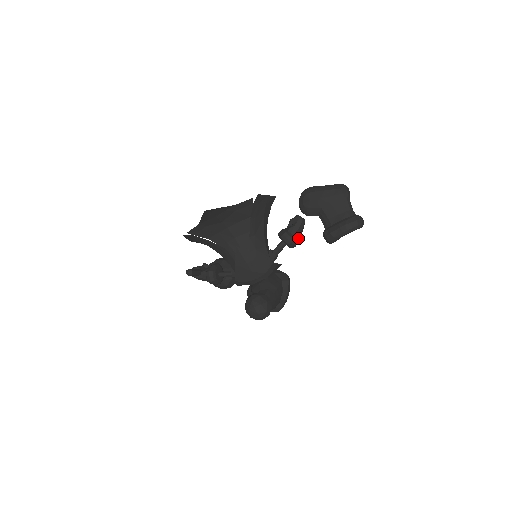
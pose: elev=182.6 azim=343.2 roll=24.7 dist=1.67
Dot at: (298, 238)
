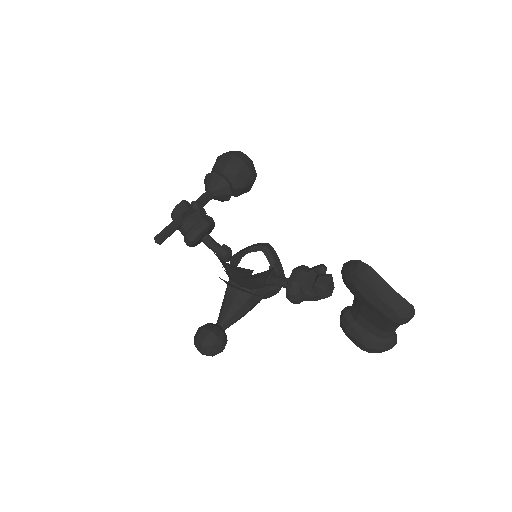
Dot at: occluded
